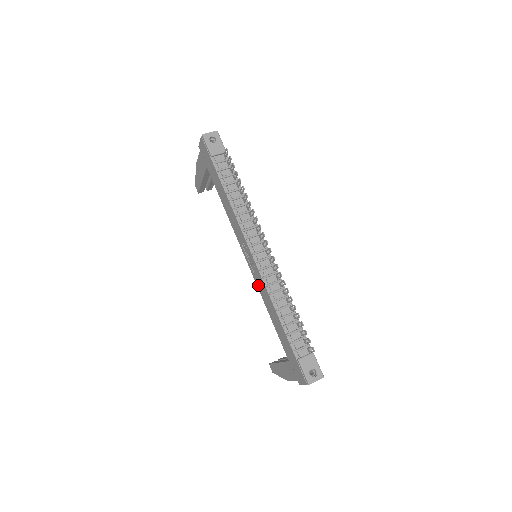
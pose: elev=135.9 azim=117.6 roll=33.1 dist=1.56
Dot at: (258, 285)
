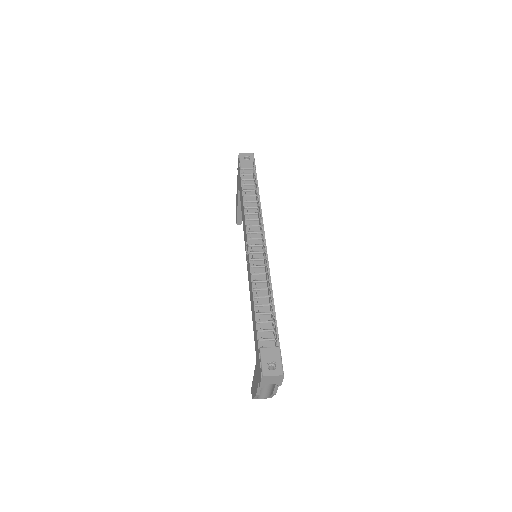
Dot at: (249, 280)
